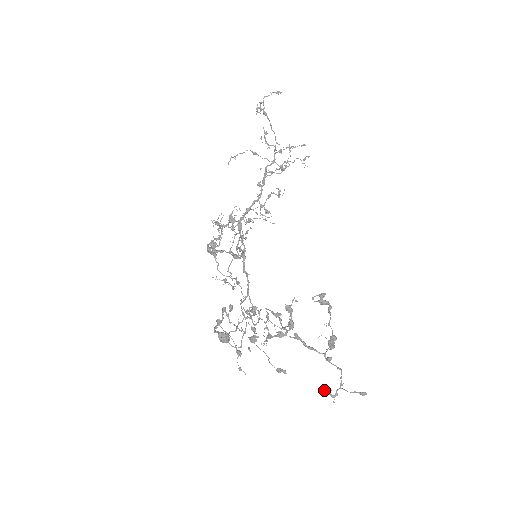
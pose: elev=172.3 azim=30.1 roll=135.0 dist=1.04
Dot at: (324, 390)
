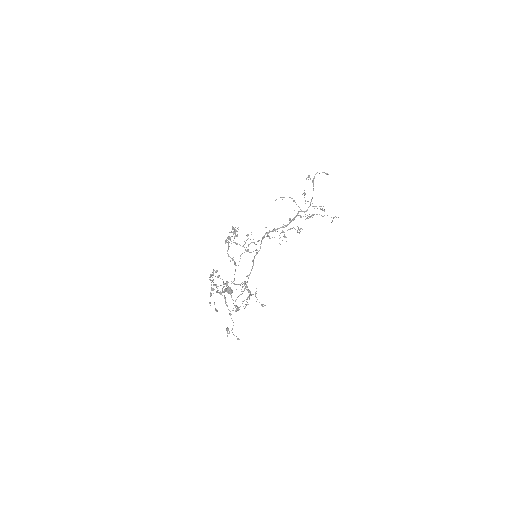
Dot at: (226, 328)
